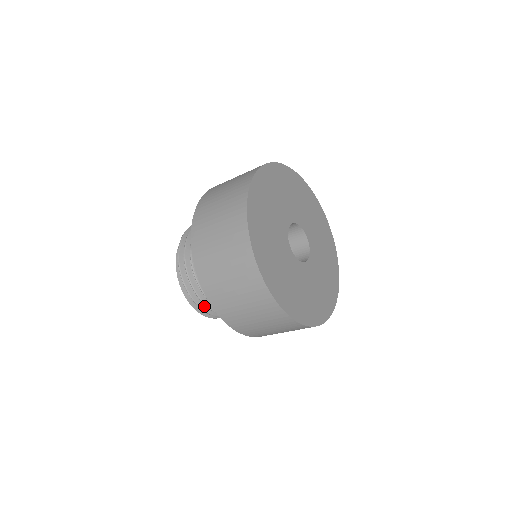
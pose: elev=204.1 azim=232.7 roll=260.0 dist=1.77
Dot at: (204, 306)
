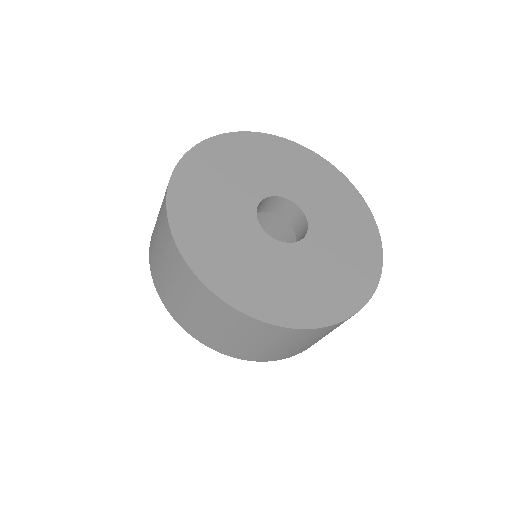
Dot at: occluded
